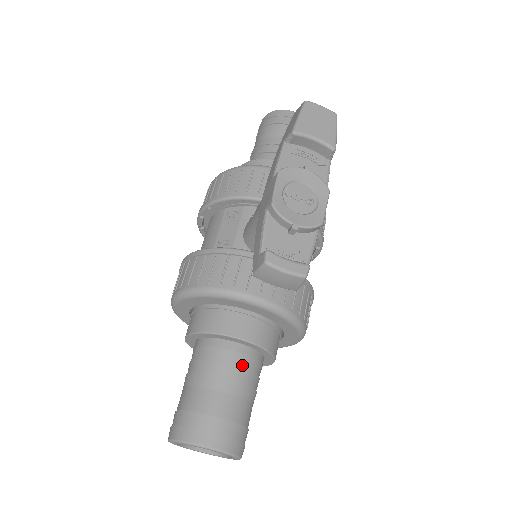
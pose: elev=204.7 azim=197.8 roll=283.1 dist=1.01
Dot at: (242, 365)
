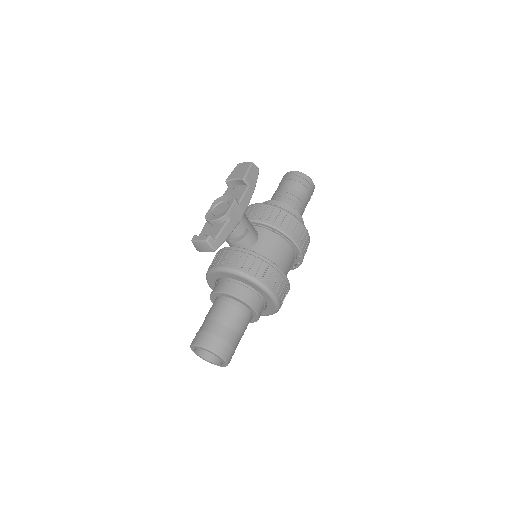
Dot at: (222, 307)
